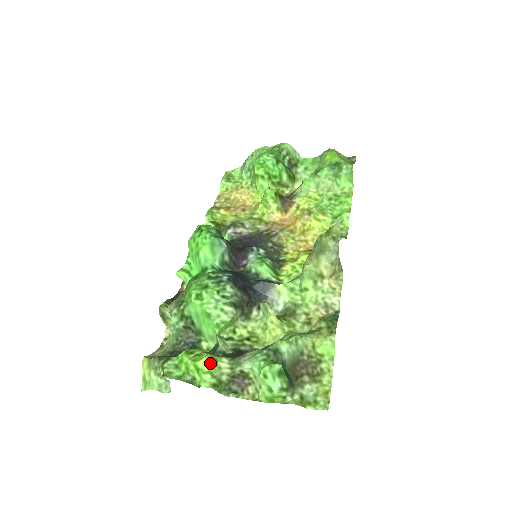
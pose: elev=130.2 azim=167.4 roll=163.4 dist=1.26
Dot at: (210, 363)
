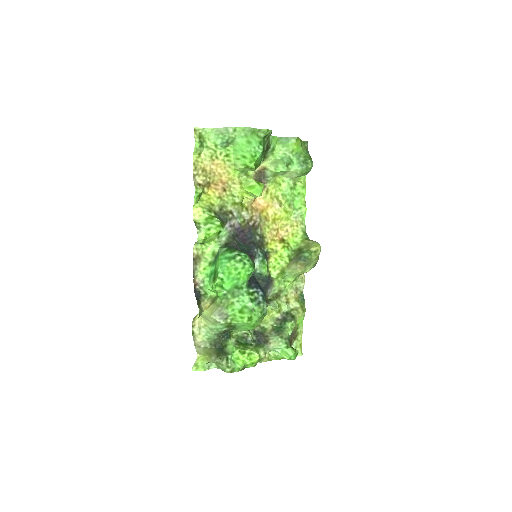
Dot at: (259, 358)
